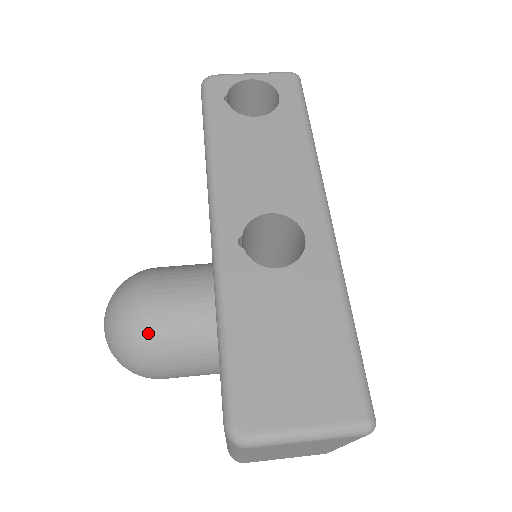
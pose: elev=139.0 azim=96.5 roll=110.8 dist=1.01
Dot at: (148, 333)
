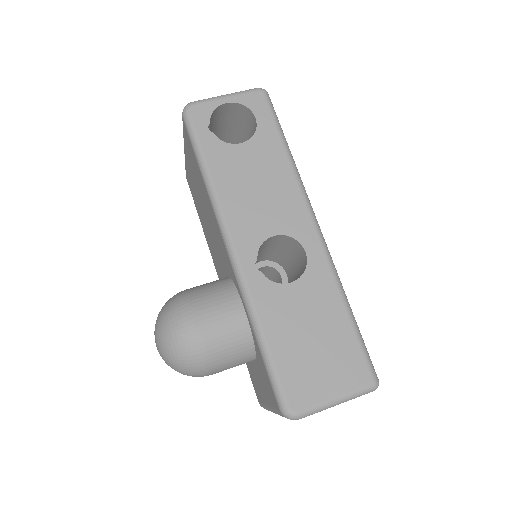
Dot at: (202, 351)
